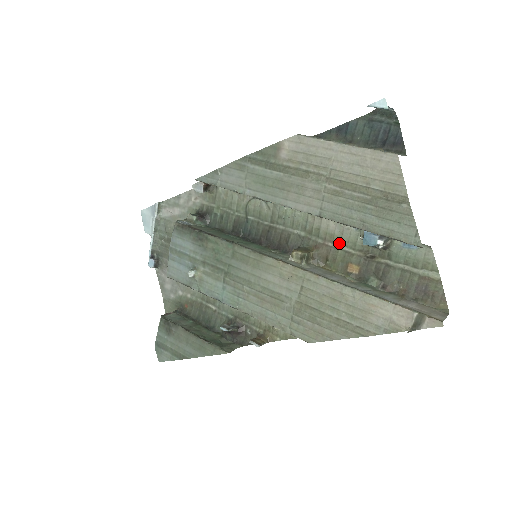
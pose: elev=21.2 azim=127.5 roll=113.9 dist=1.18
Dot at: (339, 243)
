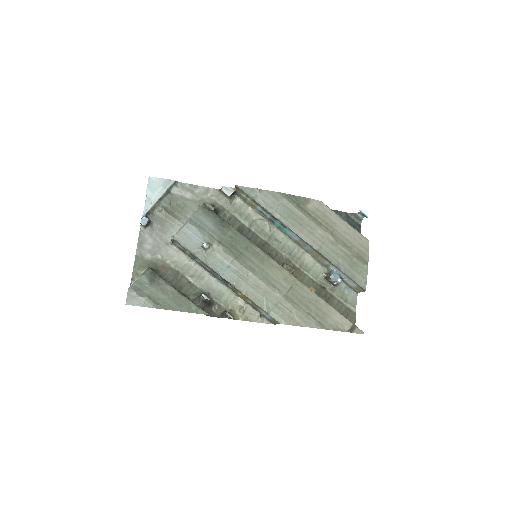
Dot at: (308, 272)
